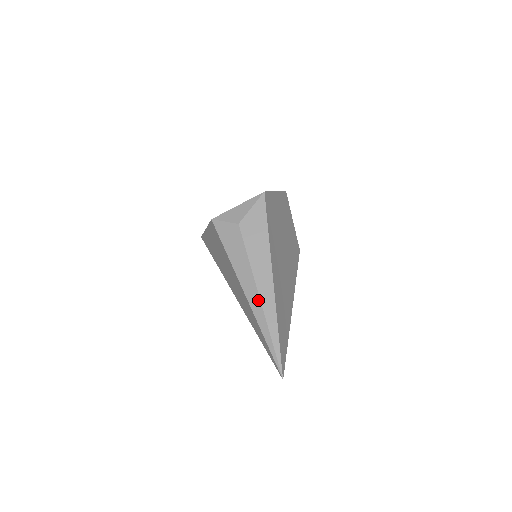
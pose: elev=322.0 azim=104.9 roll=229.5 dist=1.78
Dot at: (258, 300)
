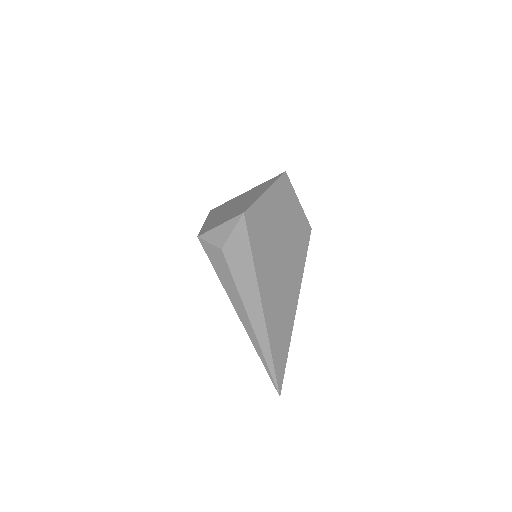
Dot at: (250, 326)
